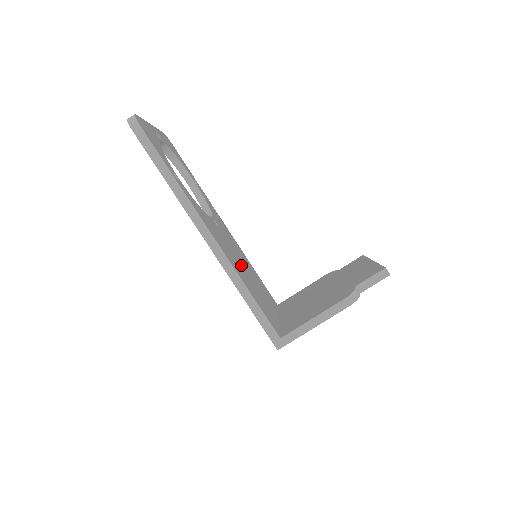
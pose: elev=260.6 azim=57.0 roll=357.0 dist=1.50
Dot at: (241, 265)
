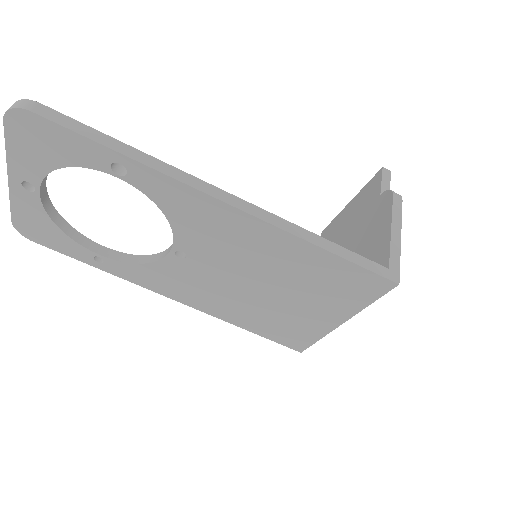
Dot at: occluded
